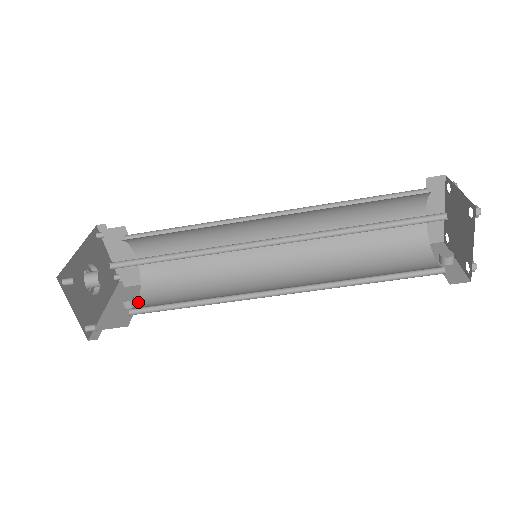
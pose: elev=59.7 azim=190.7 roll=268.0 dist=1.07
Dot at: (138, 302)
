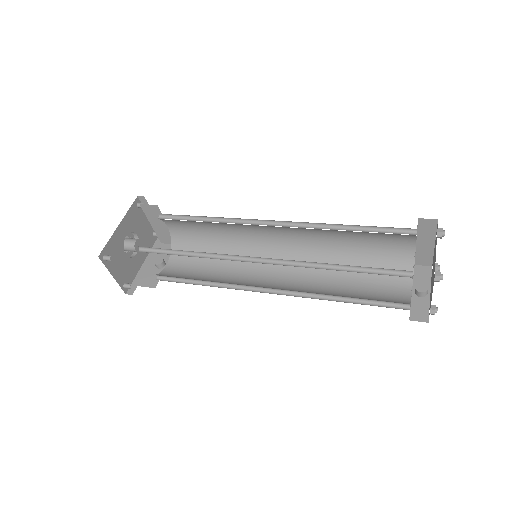
Dot at: (167, 265)
